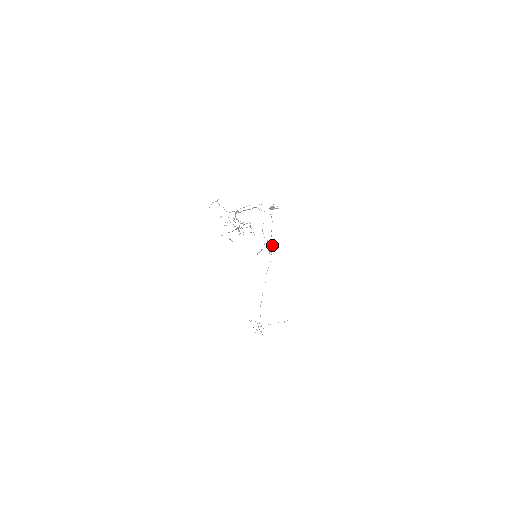
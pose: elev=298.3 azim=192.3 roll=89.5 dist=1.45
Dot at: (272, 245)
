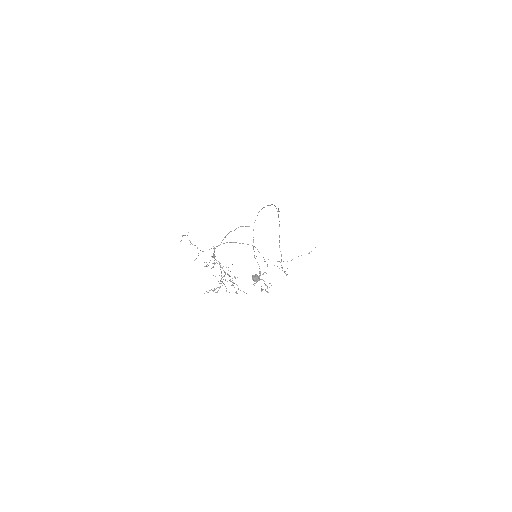
Dot at: (268, 292)
